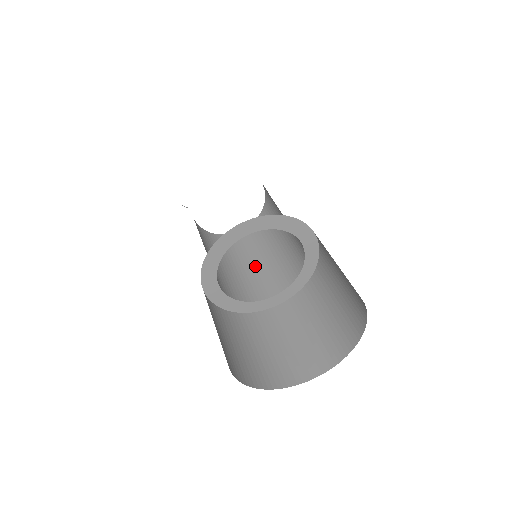
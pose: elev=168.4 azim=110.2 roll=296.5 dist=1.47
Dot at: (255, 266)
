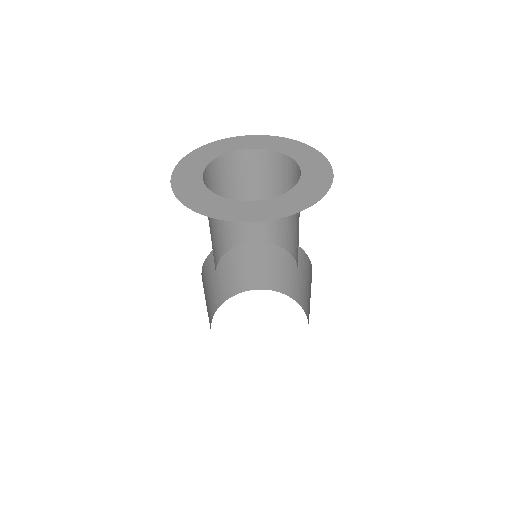
Dot at: occluded
